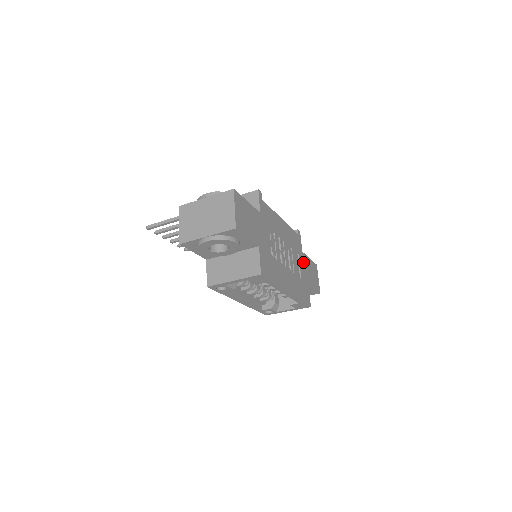
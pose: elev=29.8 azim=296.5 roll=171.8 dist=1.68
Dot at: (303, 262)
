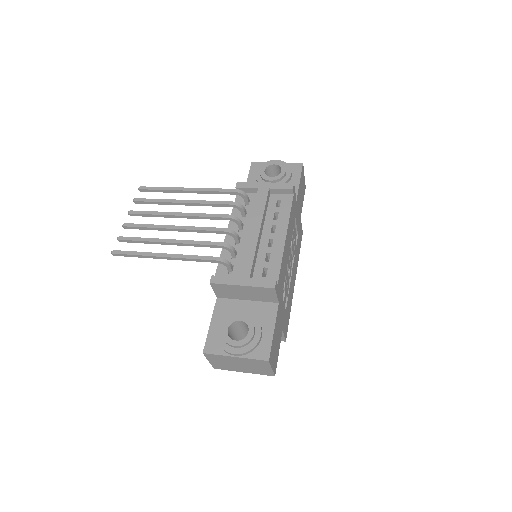
Dot at: (297, 210)
